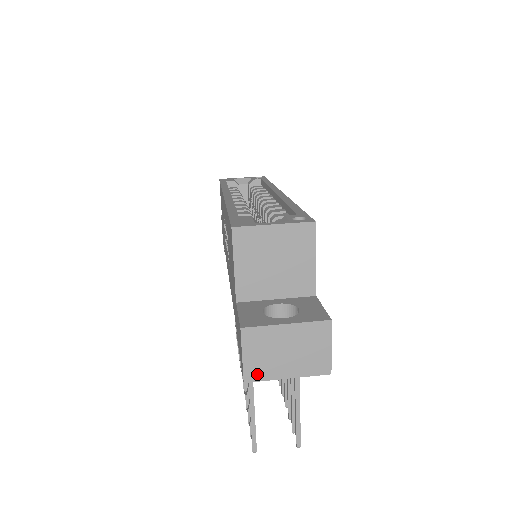
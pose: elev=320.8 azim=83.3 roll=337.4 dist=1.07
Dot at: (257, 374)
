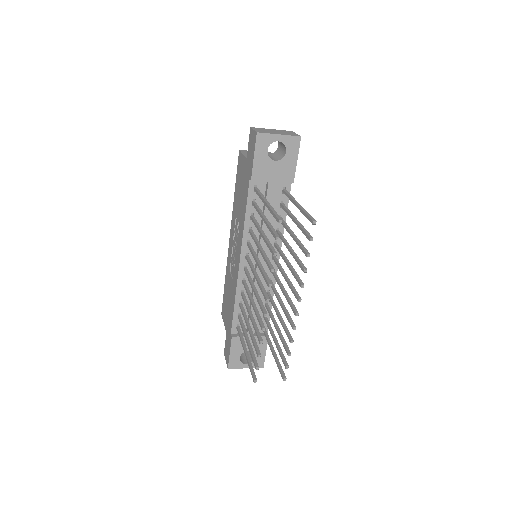
Dot at: (263, 132)
